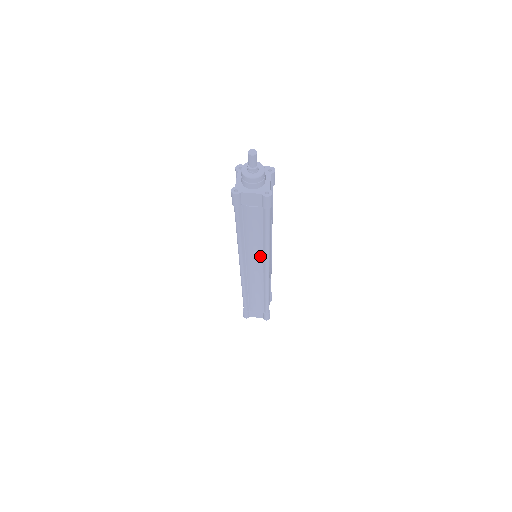
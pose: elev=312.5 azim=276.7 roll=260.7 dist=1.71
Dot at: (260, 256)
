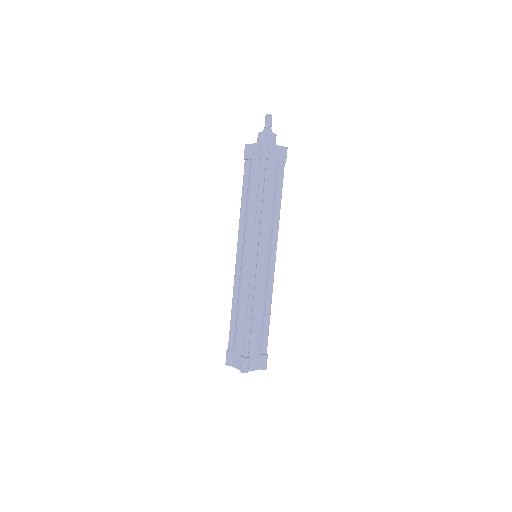
Dot at: (271, 237)
